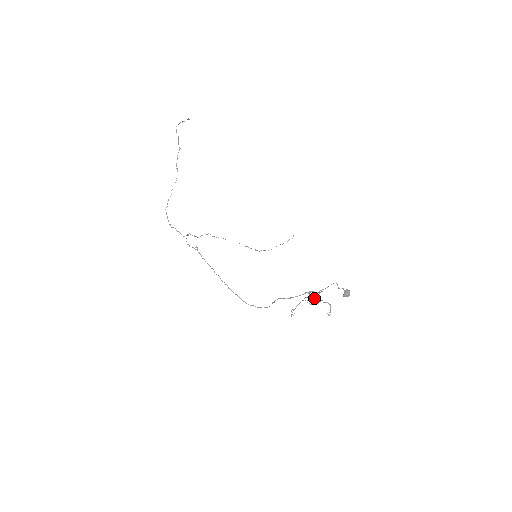
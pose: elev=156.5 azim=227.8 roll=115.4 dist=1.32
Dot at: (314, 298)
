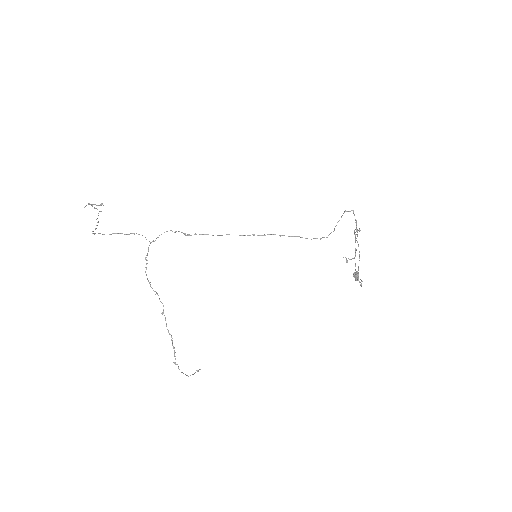
Dot at: (355, 241)
